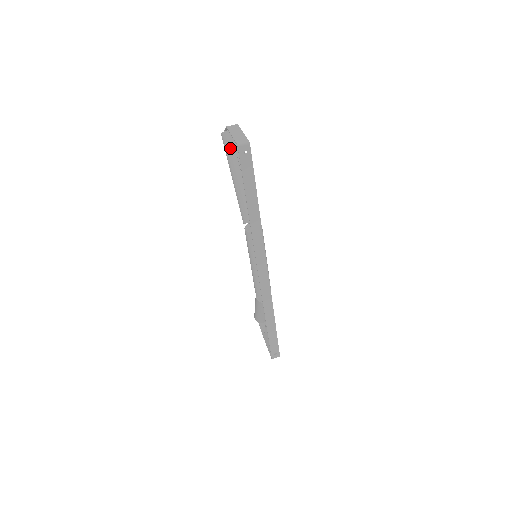
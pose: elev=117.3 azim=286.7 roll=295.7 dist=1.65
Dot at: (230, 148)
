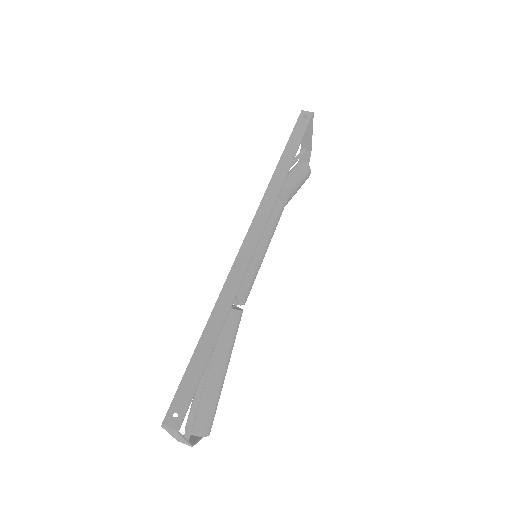
Dot at: (294, 167)
